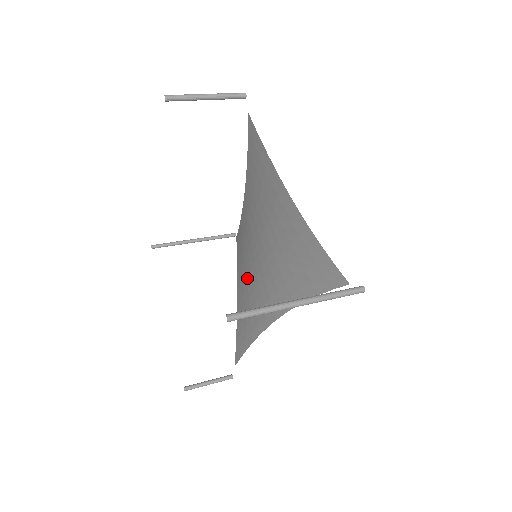
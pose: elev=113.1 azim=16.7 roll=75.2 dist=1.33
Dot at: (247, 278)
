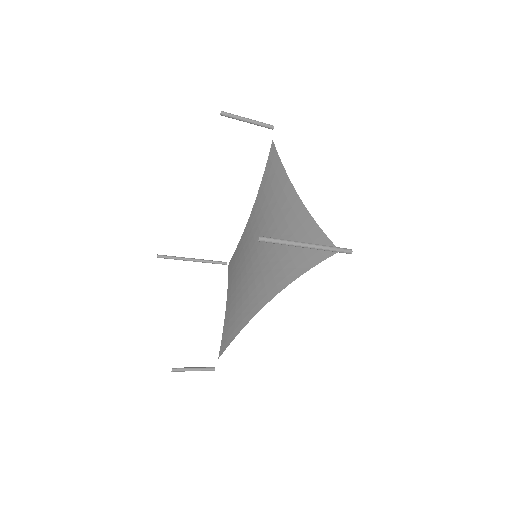
Dot at: (241, 282)
